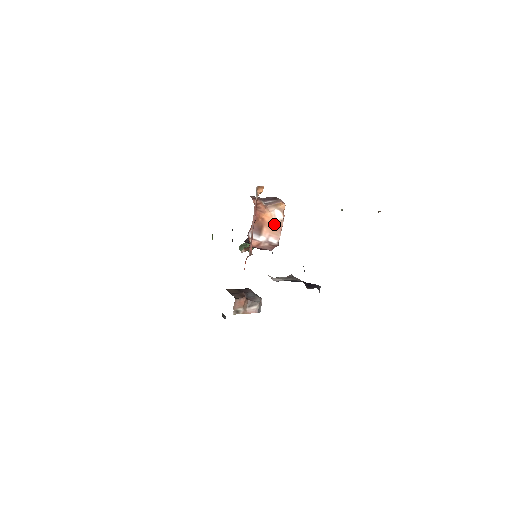
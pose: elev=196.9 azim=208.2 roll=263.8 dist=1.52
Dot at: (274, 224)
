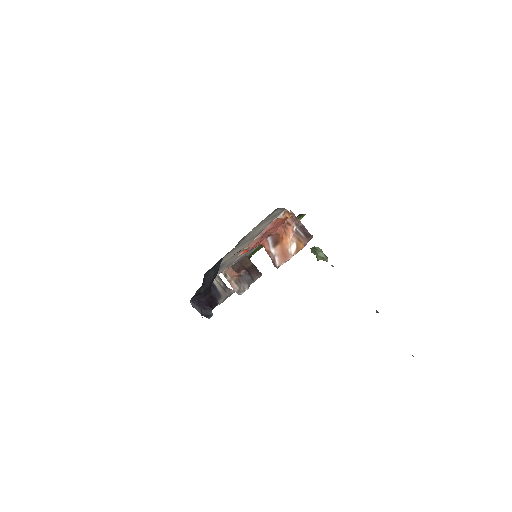
Dot at: (285, 251)
